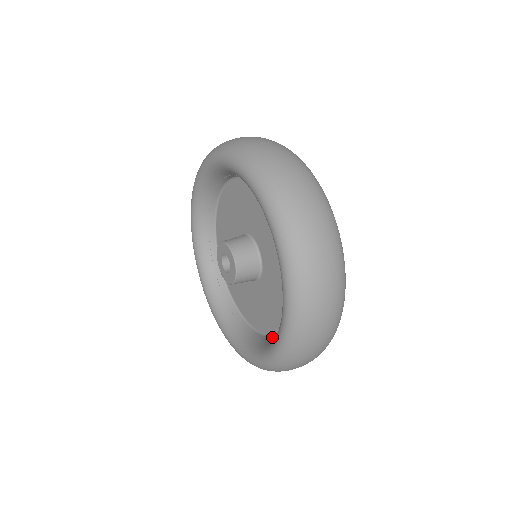
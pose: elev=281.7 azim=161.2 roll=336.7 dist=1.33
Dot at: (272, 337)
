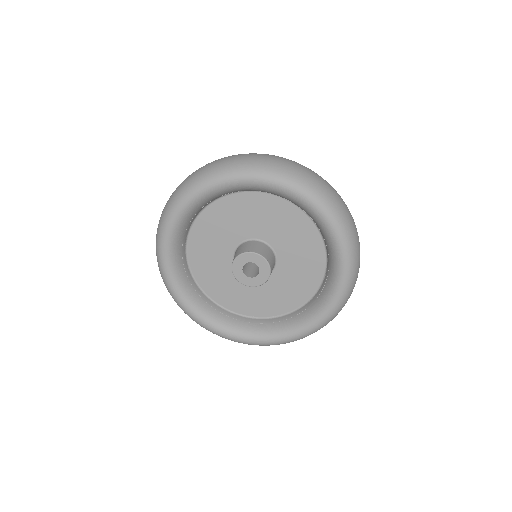
Dot at: (300, 311)
